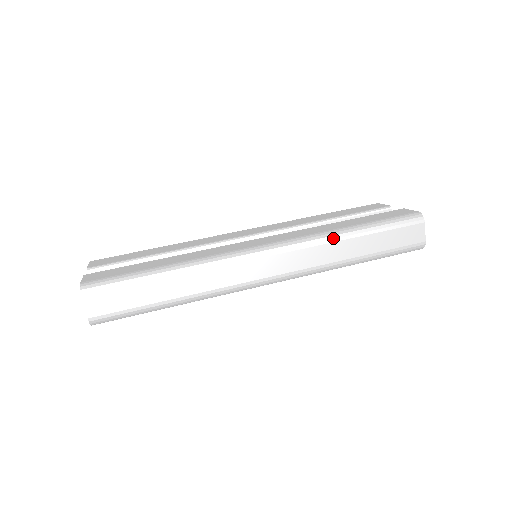
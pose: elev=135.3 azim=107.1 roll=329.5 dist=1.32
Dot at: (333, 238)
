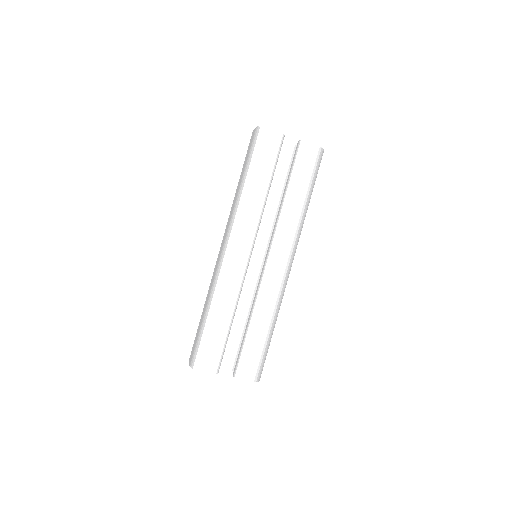
Dot at: occluded
